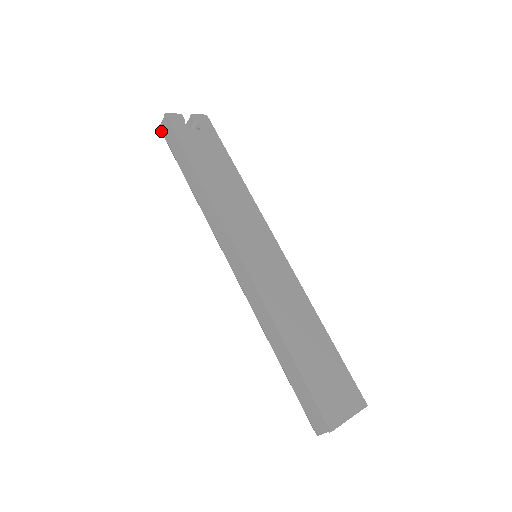
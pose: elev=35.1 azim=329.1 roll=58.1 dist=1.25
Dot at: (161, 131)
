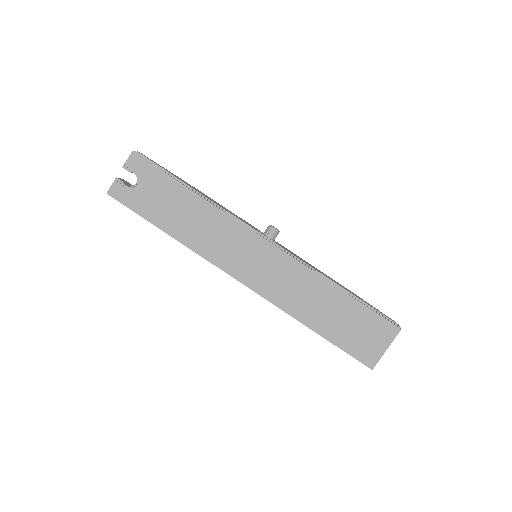
Dot at: occluded
